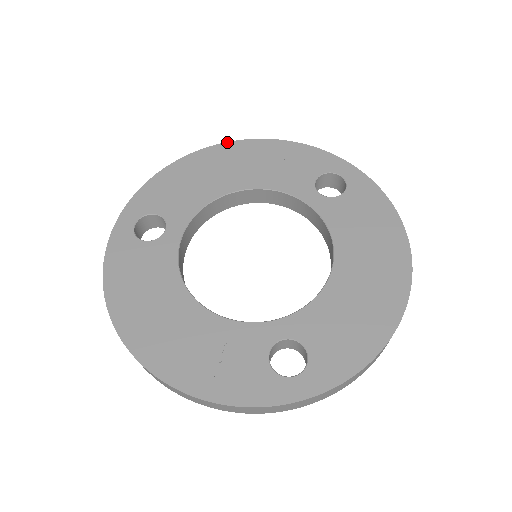
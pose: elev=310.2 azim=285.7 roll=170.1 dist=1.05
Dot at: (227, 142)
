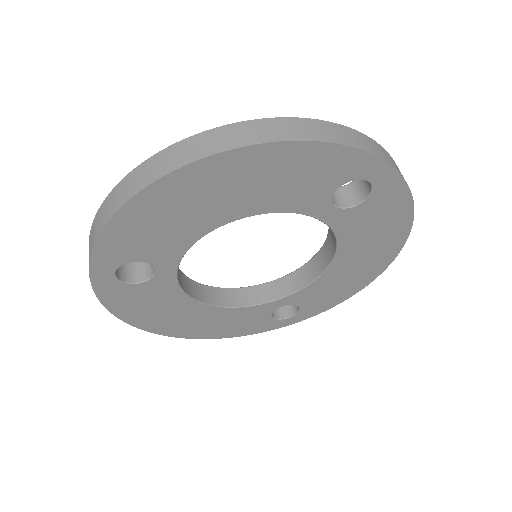
Dot at: occluded
